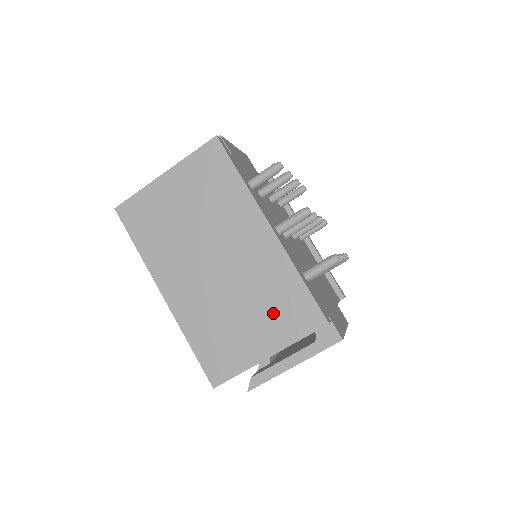
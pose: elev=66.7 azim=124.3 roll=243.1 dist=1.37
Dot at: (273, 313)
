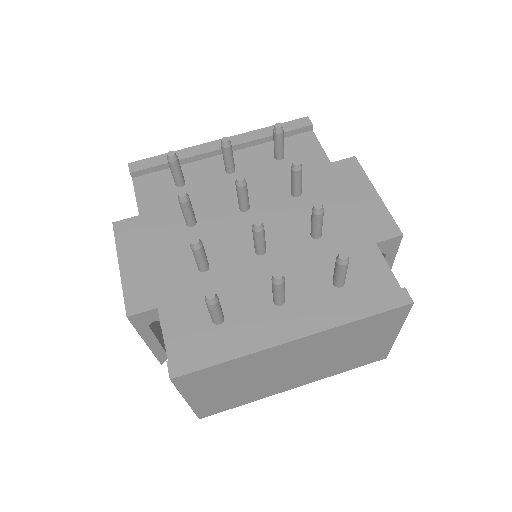
Dot at: (369, 334)
